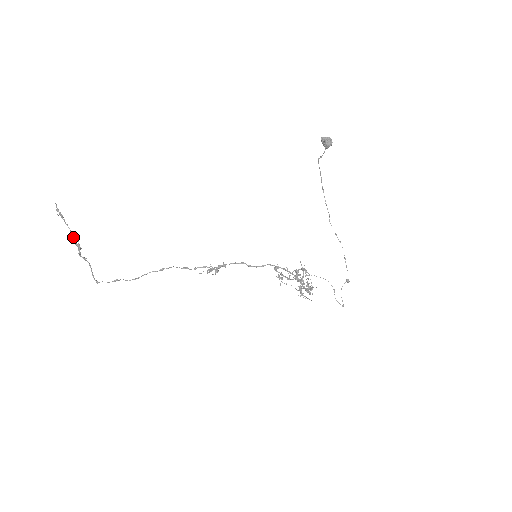
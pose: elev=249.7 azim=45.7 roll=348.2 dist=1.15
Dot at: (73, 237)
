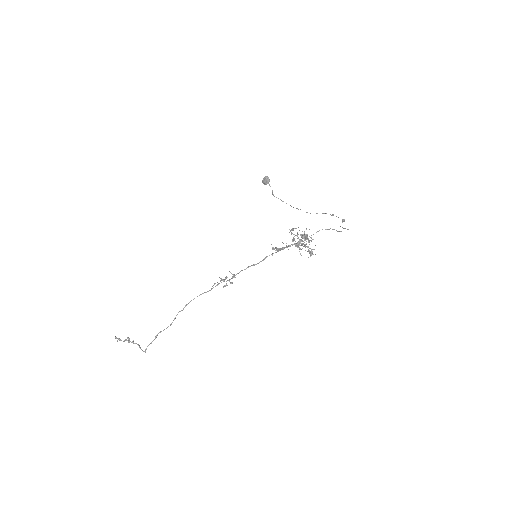
Dot at: (125, 340)
